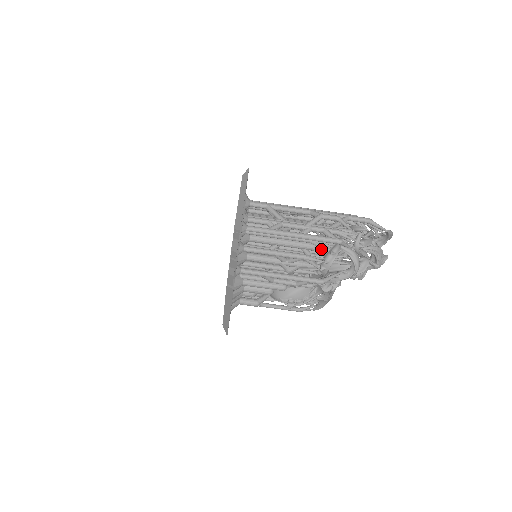
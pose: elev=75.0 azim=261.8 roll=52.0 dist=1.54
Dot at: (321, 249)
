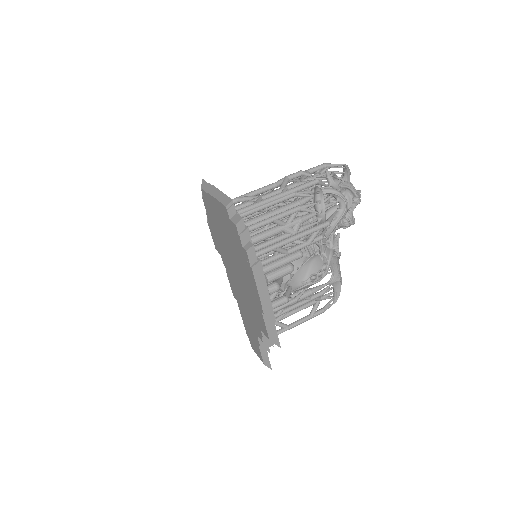
Dot at: (306, 202)
